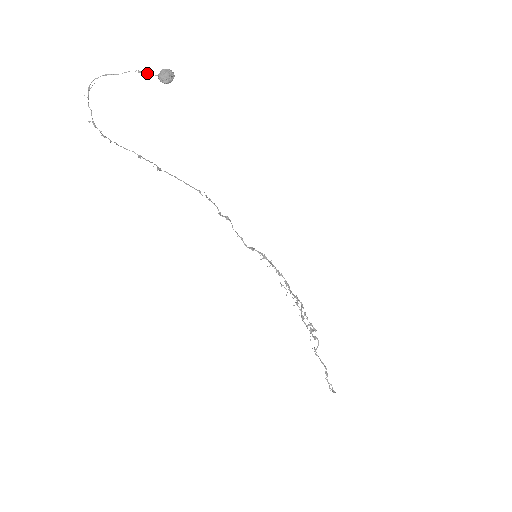
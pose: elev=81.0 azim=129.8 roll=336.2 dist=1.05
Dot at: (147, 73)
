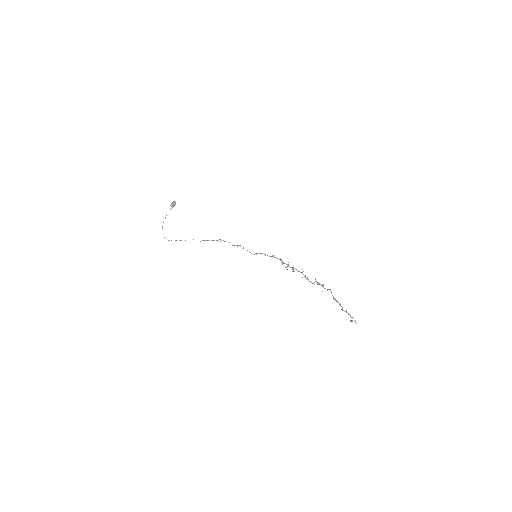
Dot at: occluded
